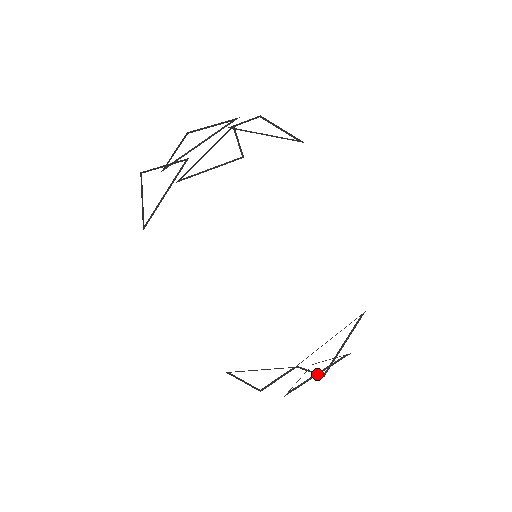
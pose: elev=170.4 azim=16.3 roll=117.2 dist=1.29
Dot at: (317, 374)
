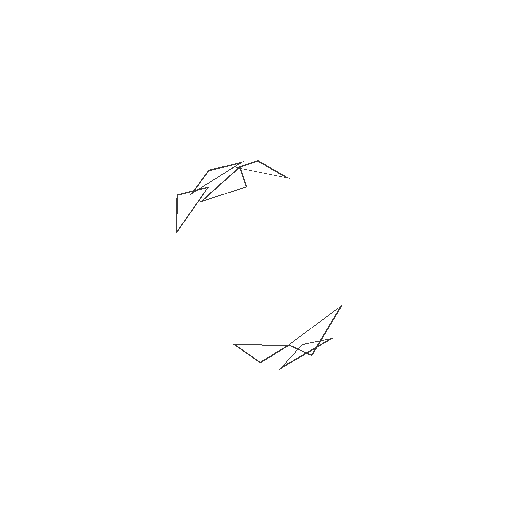
Dot at: (306, 353)
